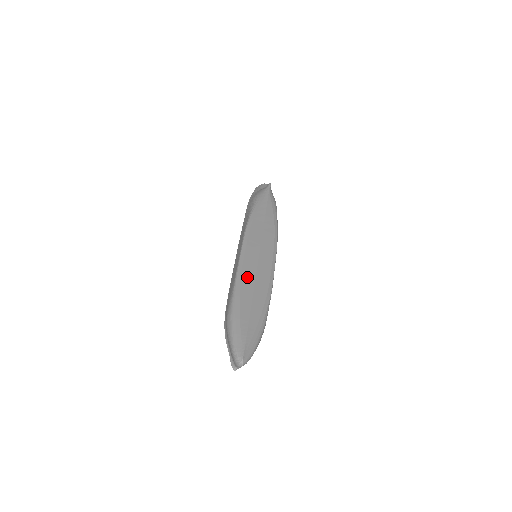
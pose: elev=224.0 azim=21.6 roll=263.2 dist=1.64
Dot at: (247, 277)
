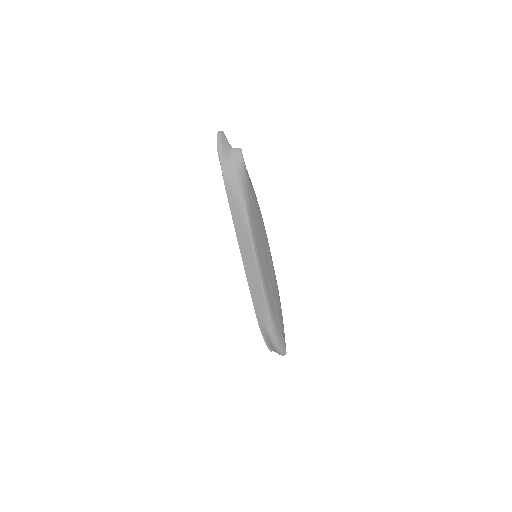
Dot at: (270, 294)
